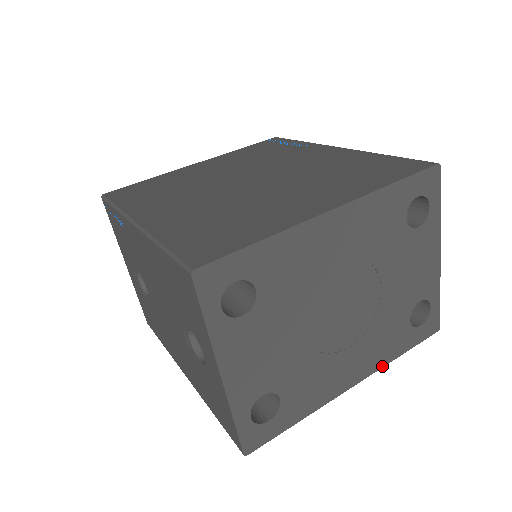
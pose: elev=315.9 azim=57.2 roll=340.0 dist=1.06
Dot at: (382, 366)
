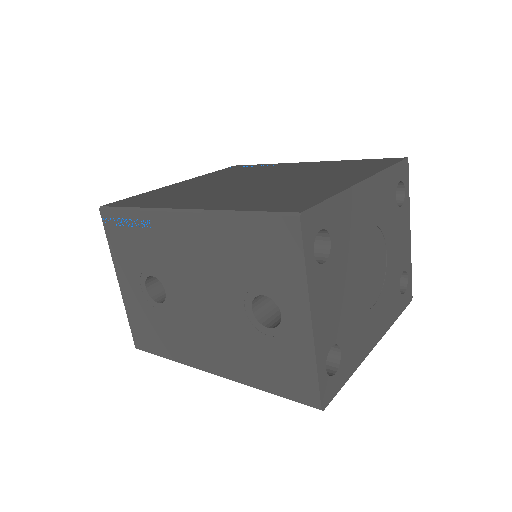
Dot at: (388, 328)
